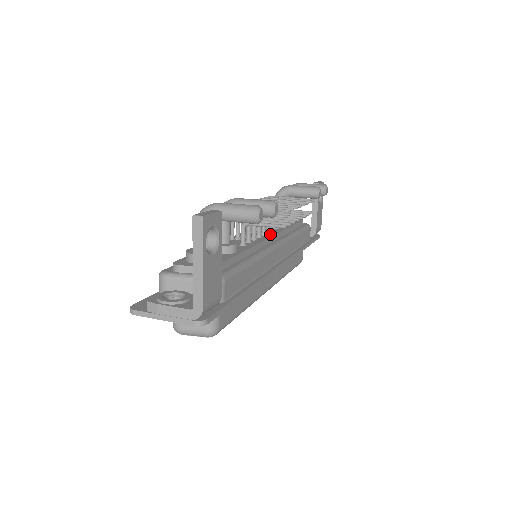
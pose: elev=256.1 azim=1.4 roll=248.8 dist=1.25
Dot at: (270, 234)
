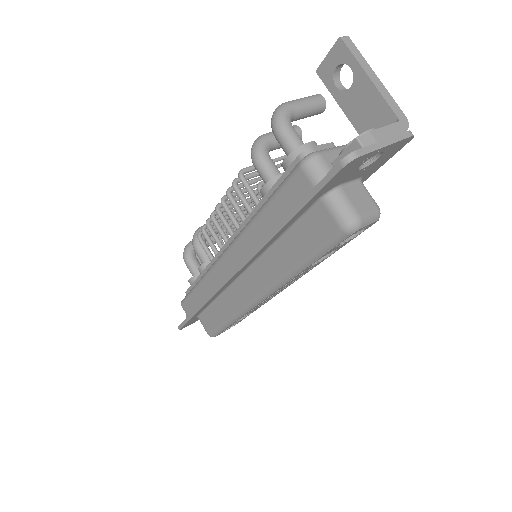
Dot at: occluded
